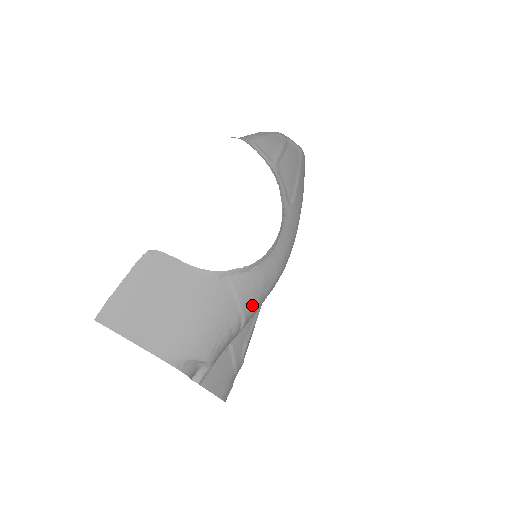
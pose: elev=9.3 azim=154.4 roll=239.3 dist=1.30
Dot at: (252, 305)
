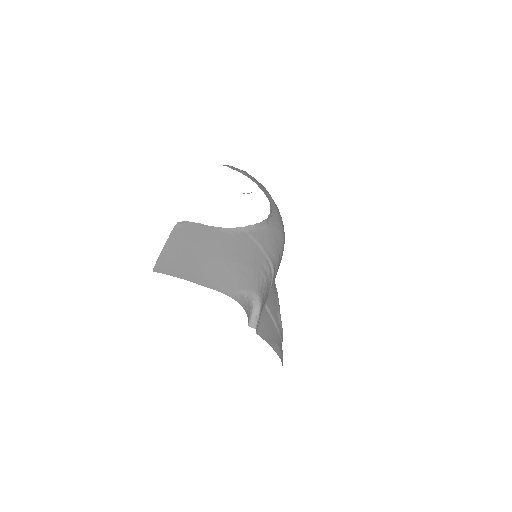
Dot at: (273, 255)
